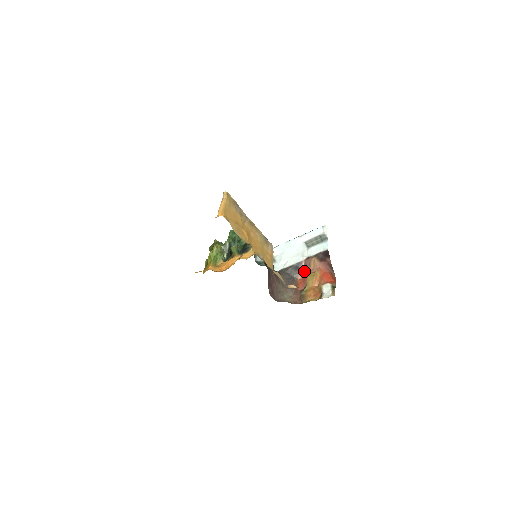
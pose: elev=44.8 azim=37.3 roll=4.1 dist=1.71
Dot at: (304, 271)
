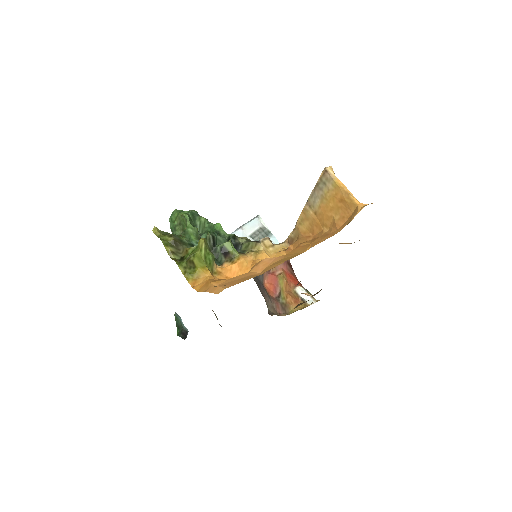
Dot at: (267, 273)
